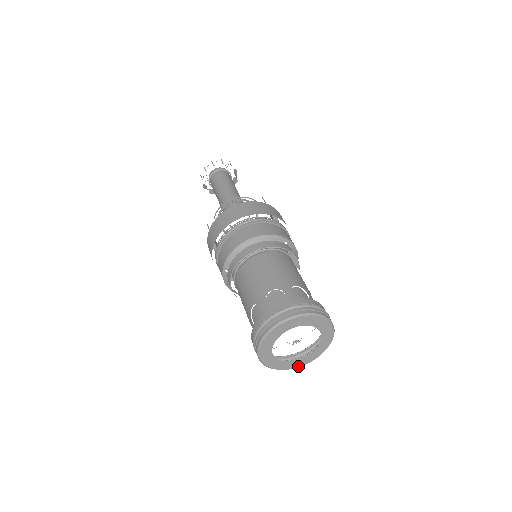
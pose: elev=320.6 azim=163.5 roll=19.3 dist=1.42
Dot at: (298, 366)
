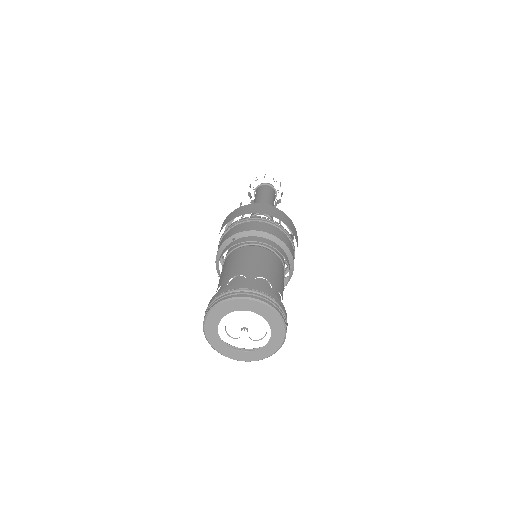
Dot at: (221, 352)
